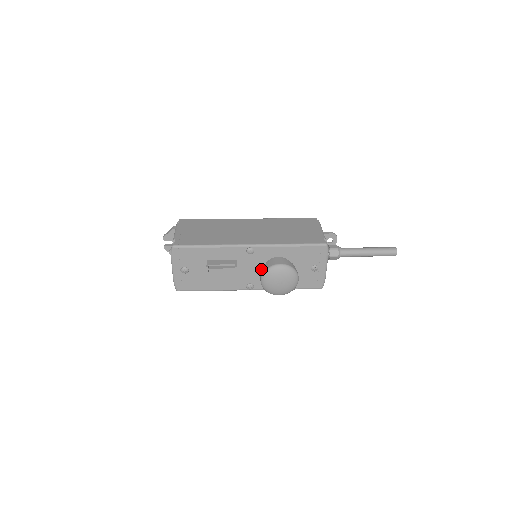
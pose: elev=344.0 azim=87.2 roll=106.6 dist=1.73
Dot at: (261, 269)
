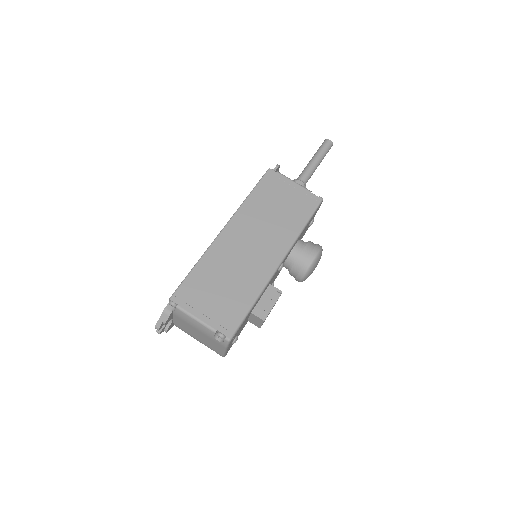
Dot at: occluded
